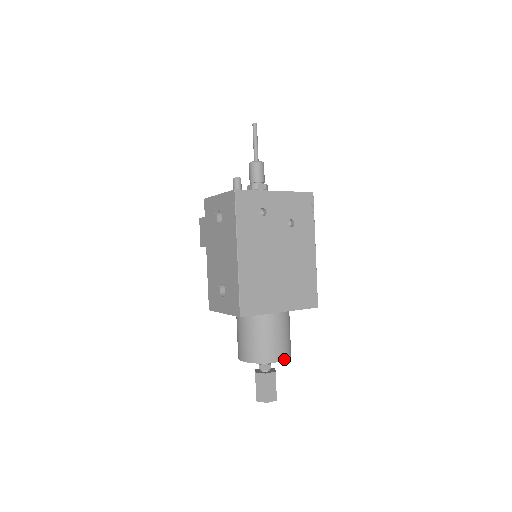
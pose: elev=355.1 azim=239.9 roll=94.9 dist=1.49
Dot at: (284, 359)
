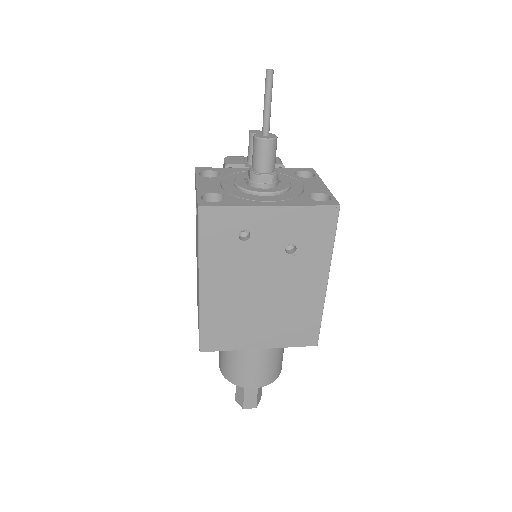
Dot at: (263, 385)
